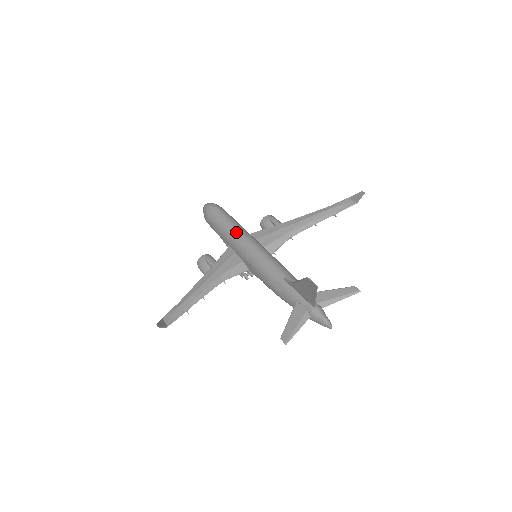
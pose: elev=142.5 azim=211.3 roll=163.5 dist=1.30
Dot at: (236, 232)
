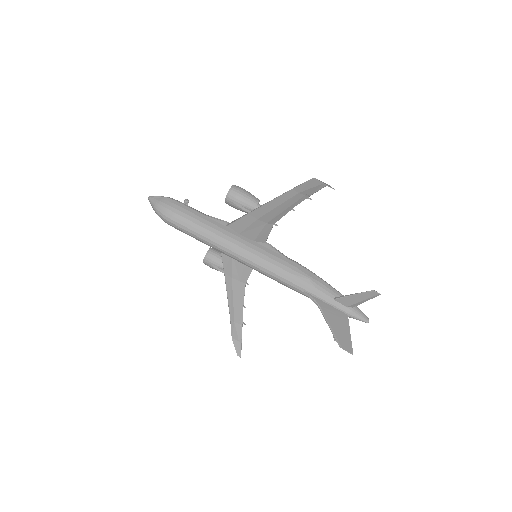
Dot at: (221, 250)
